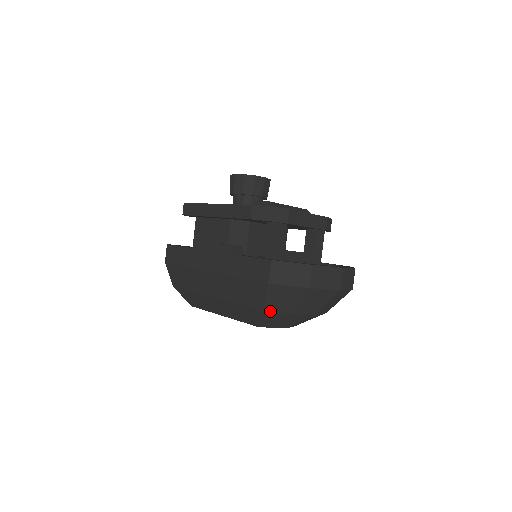
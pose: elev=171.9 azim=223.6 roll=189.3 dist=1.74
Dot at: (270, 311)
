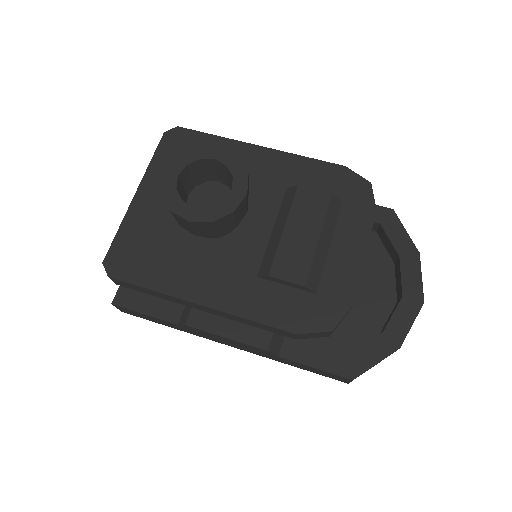
Dot at: occluded
